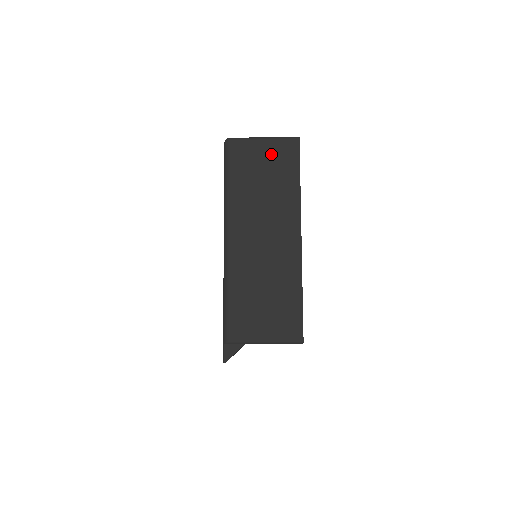
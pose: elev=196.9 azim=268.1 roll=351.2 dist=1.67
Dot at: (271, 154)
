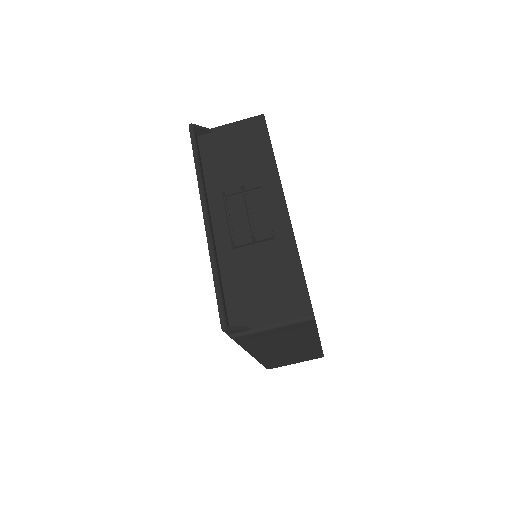
Dot at: occluded
